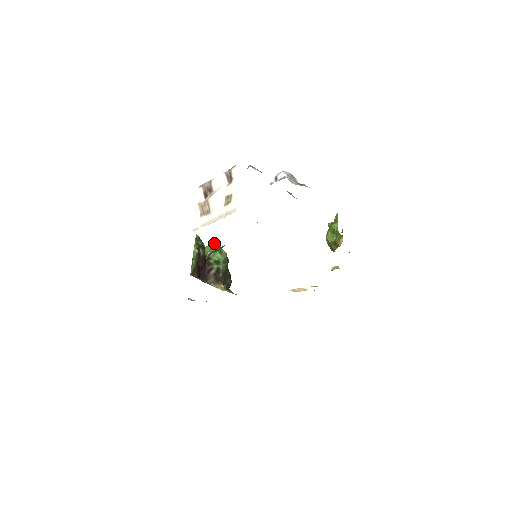
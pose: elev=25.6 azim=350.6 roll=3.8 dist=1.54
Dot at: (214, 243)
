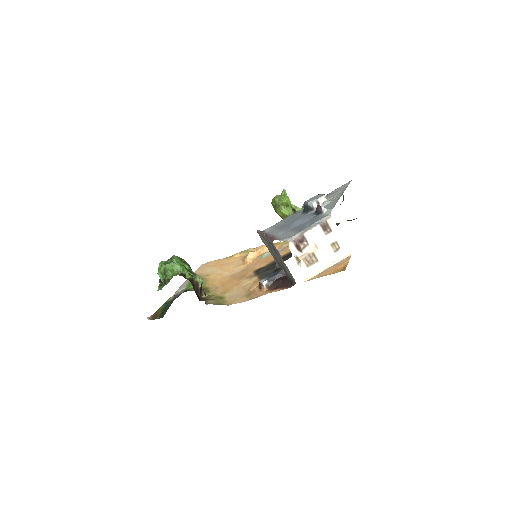
Dot at: (174, 258)
